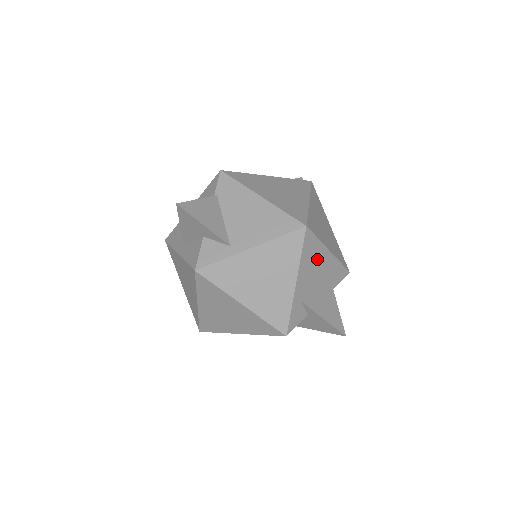
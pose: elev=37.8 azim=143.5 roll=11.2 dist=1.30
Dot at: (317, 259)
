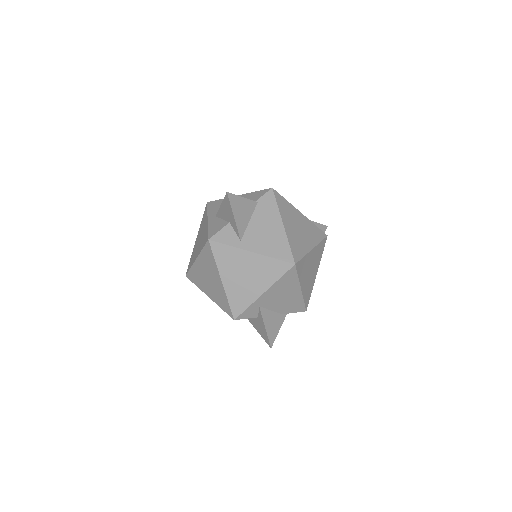
Dot at: (289, 288)
